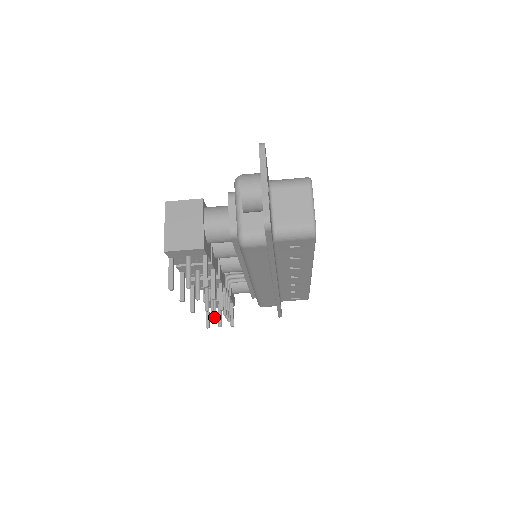
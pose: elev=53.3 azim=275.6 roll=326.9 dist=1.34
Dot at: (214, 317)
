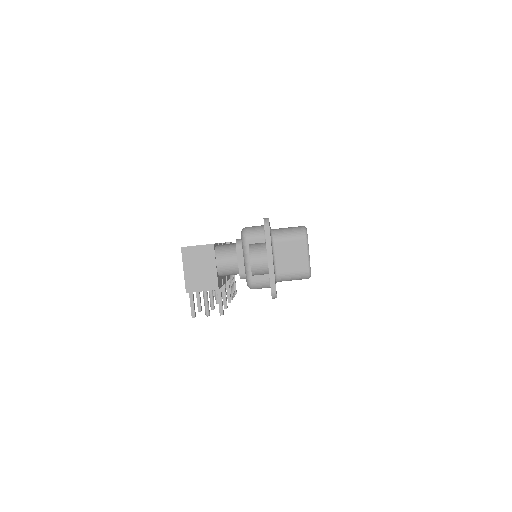
Dot at: occluded
